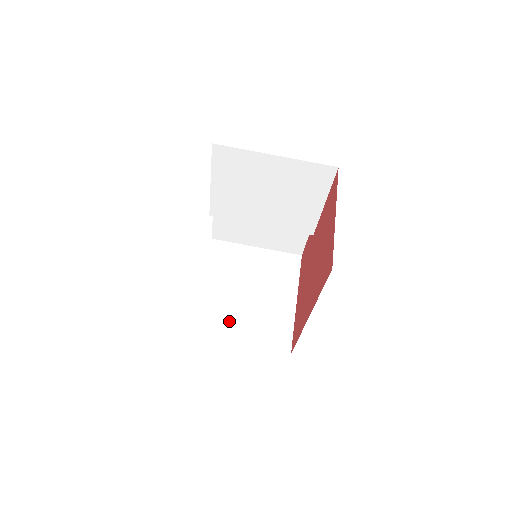
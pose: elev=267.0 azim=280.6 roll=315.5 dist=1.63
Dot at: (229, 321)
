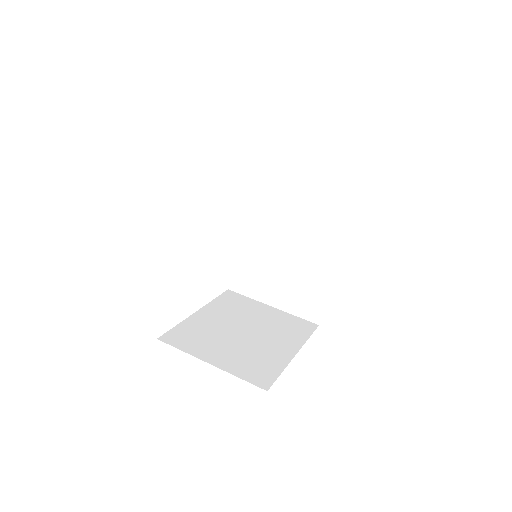
Dot at: (209, 344)
